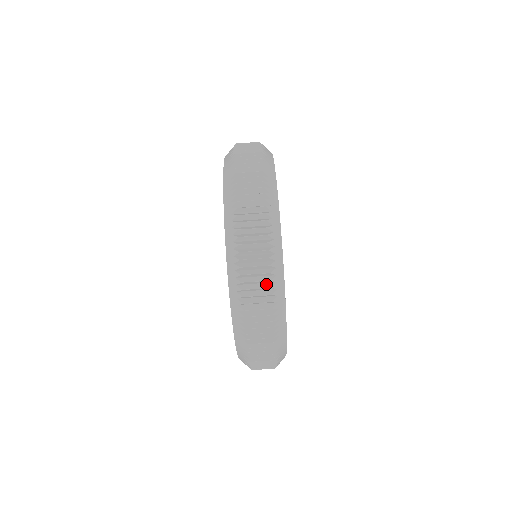
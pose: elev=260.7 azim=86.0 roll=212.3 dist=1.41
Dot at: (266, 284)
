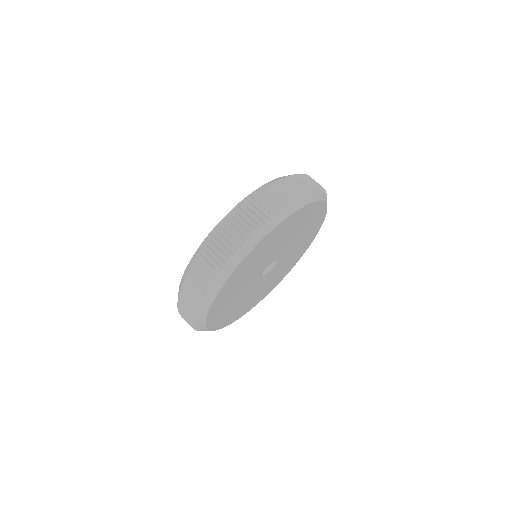
Dot at: (208, 278)
